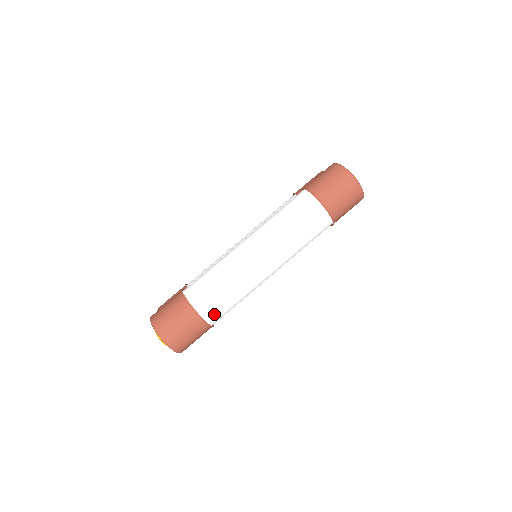
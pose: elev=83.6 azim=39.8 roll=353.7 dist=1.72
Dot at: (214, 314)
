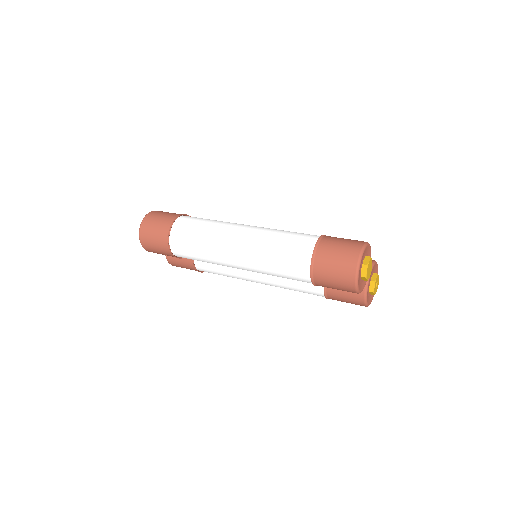
Dot at: (178, 243)
